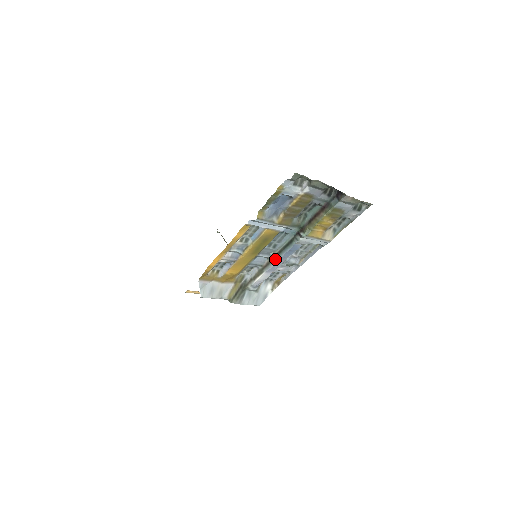
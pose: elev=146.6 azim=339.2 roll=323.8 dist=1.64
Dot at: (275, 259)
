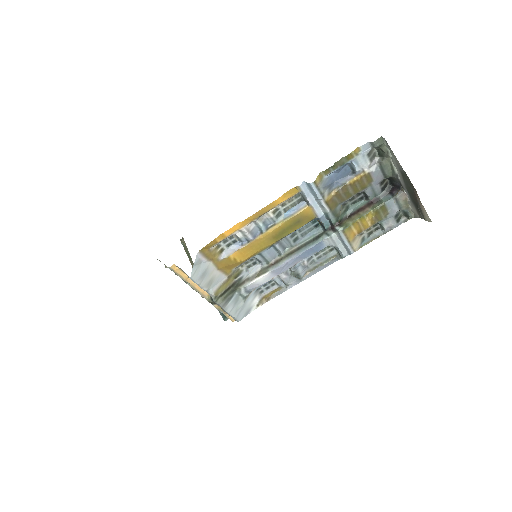
Dot at: (289, 256)
